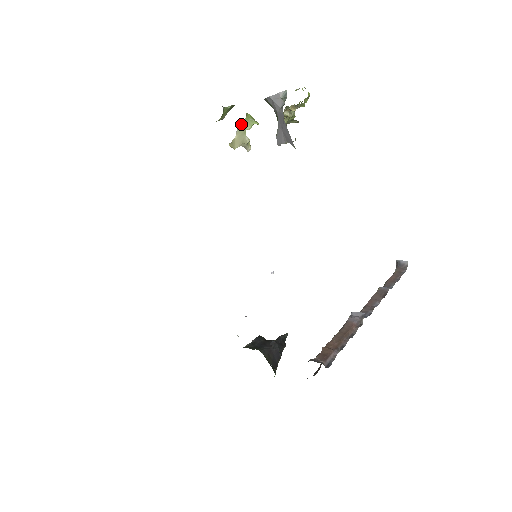
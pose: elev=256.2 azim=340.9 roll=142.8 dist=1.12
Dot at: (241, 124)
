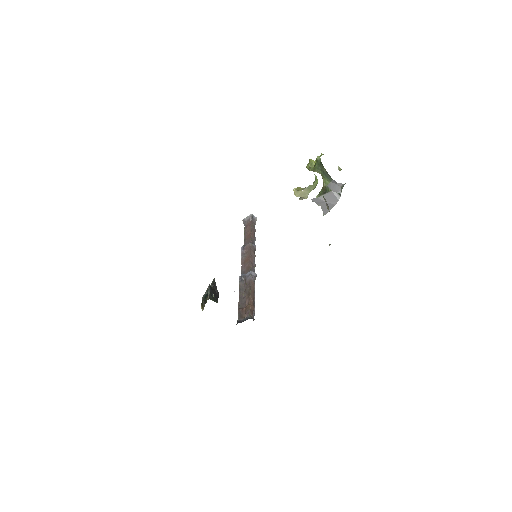
Dot at: (311, 185)
